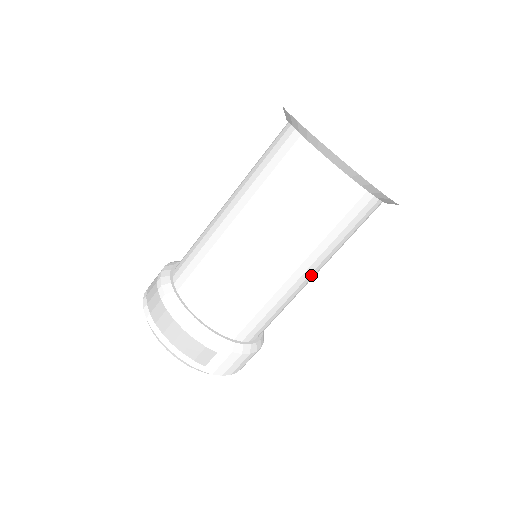
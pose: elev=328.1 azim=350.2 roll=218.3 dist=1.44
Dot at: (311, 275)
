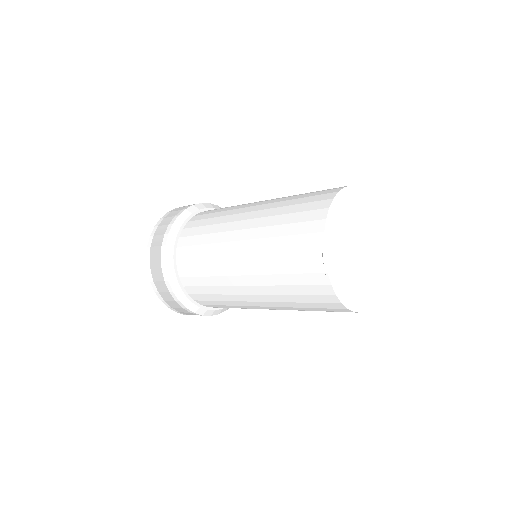
Dot at: occluded
